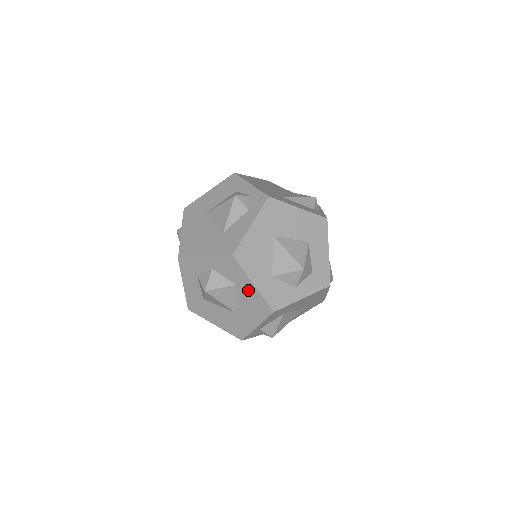
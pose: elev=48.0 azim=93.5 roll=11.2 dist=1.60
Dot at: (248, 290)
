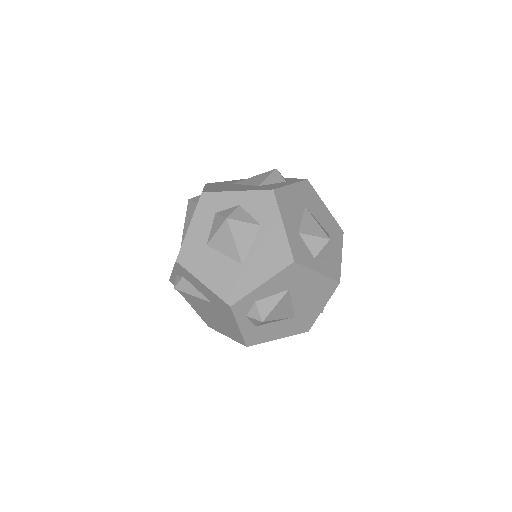
Dot at: (273, 232)
